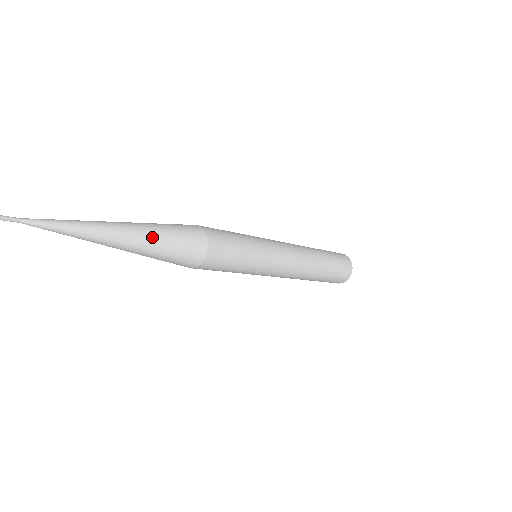
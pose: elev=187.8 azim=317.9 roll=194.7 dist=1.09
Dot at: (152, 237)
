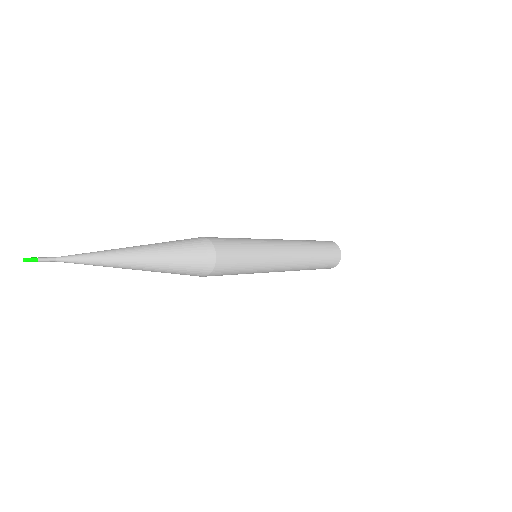
Dot at: (164, 270)
